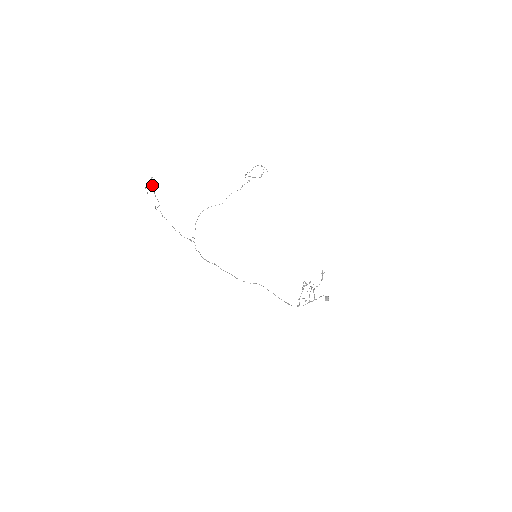
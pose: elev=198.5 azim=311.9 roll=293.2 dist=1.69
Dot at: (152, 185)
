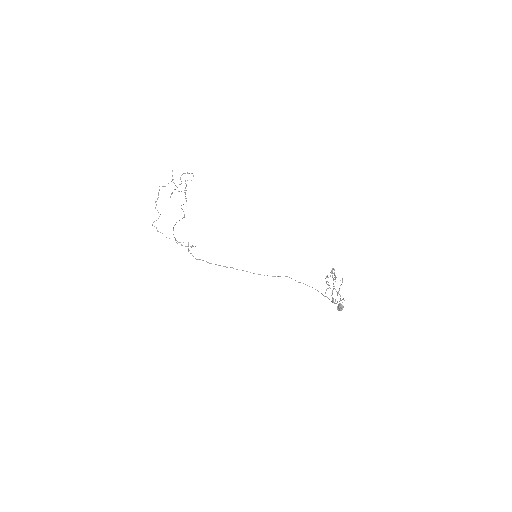
Dot at: (159, 190)
